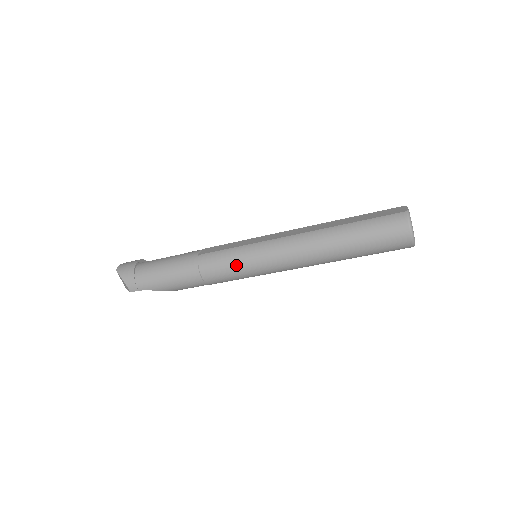
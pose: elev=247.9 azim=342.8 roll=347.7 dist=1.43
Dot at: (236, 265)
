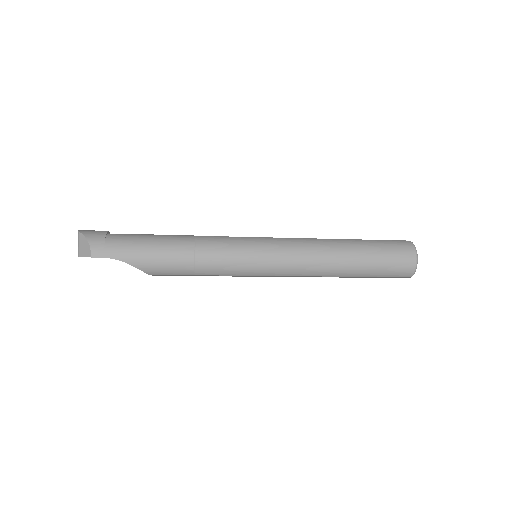
Dot at: (241, 251)
